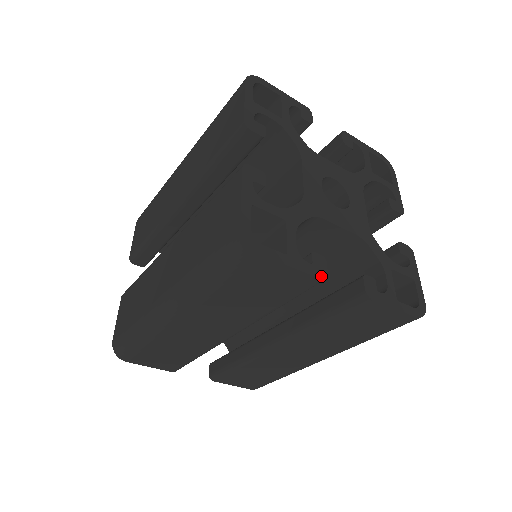
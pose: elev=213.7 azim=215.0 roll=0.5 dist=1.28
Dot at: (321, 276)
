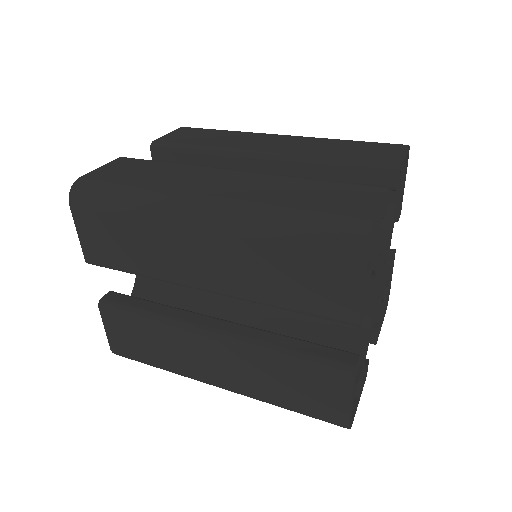
Dot at: occluded
